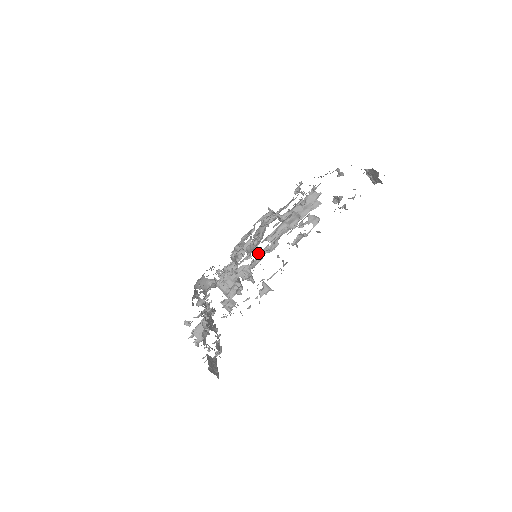
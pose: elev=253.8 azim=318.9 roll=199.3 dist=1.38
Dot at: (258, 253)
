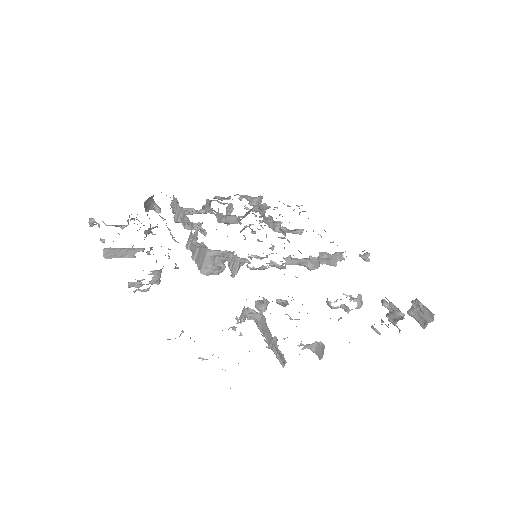
Dot at: occluded
